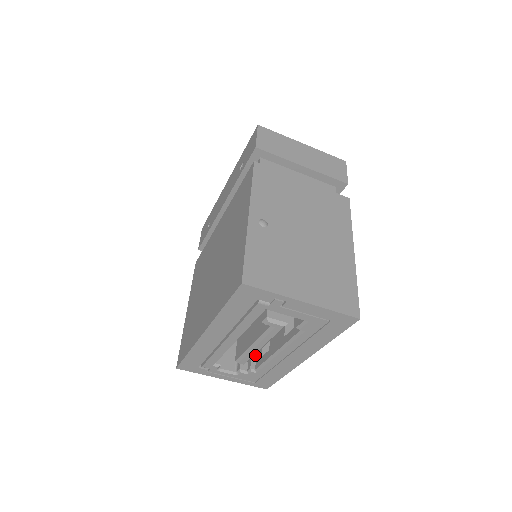
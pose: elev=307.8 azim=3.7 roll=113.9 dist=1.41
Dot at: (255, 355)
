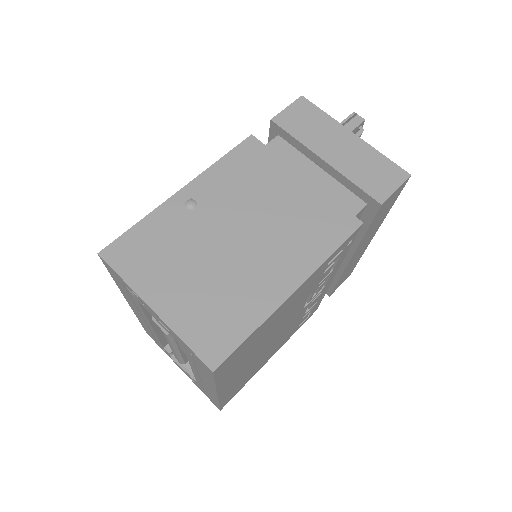
Dot at: occluded
